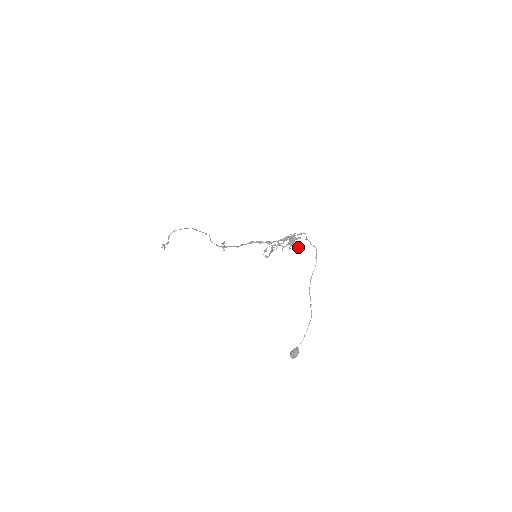
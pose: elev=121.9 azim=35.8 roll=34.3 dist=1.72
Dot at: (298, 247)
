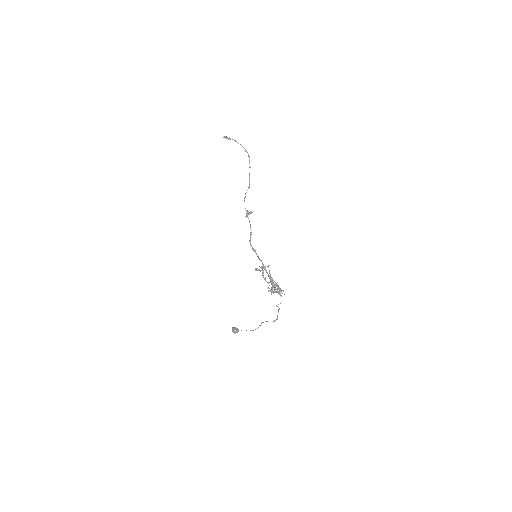
Dot at: (278, 293)
